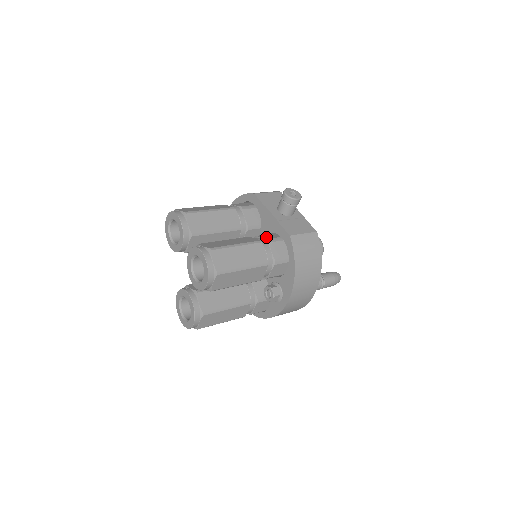
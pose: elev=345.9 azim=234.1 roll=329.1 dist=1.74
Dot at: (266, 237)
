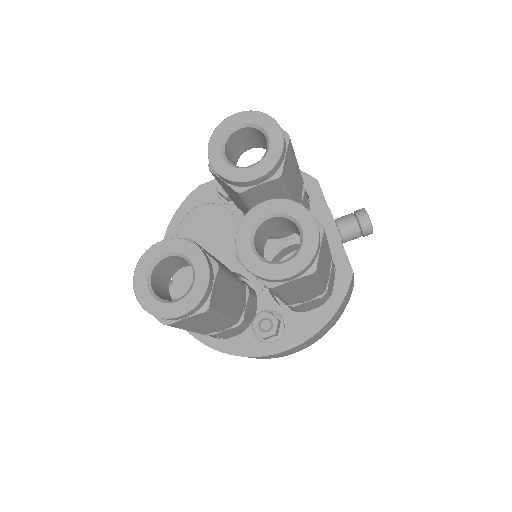
Dot at: occluded
